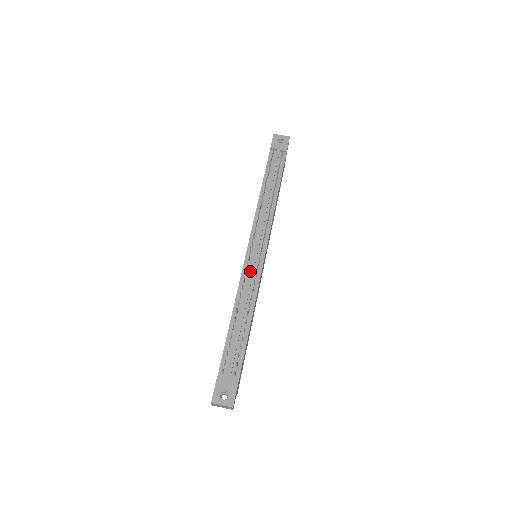
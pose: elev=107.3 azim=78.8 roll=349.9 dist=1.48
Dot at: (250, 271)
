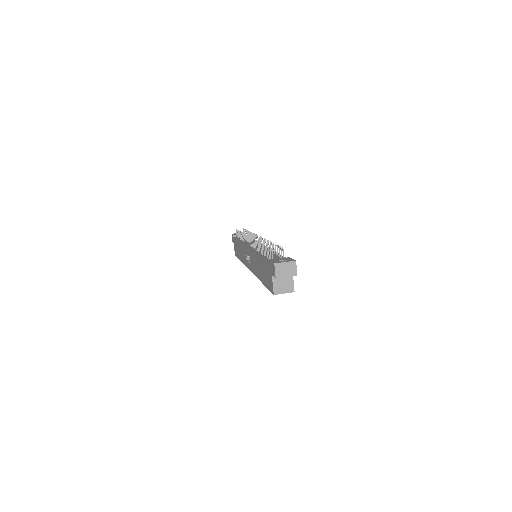
Dot at: (257, 246)
